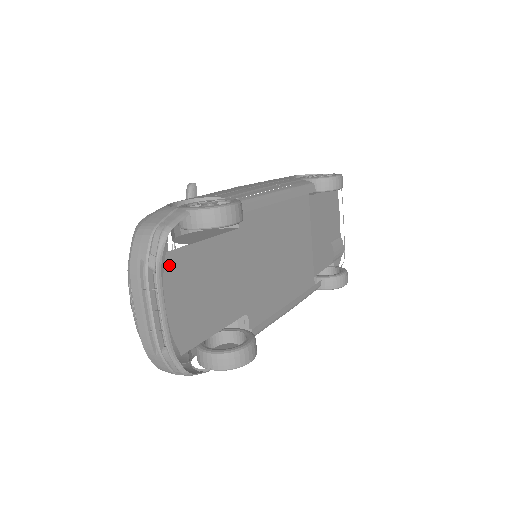
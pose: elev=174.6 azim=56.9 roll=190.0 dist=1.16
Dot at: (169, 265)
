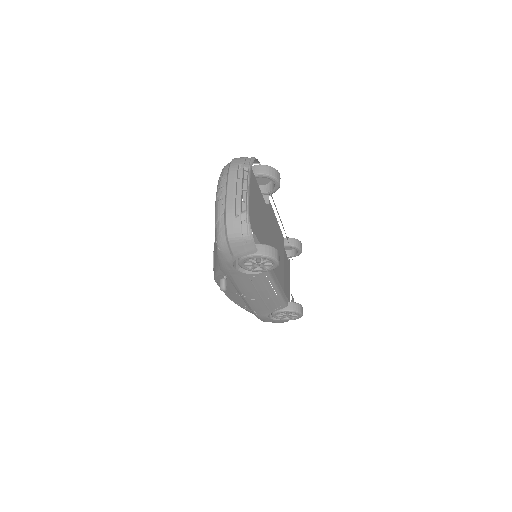
Dot at: (251, 175)
